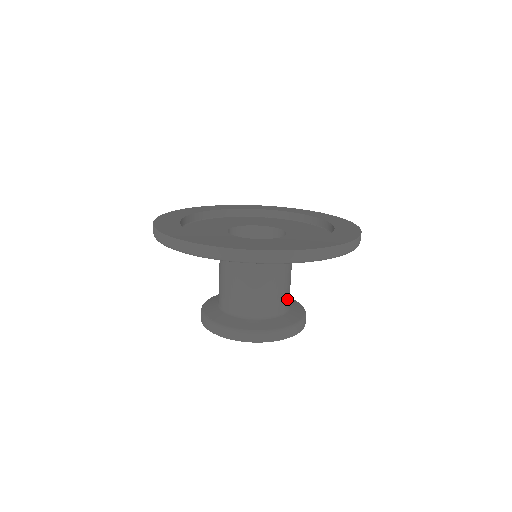
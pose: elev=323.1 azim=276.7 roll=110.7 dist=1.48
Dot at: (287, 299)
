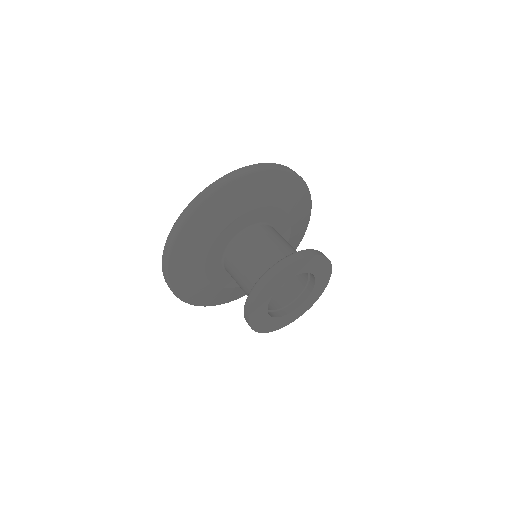
Dot at: occluded
